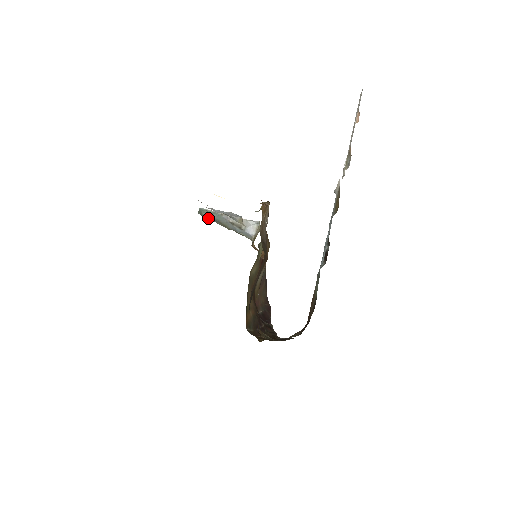
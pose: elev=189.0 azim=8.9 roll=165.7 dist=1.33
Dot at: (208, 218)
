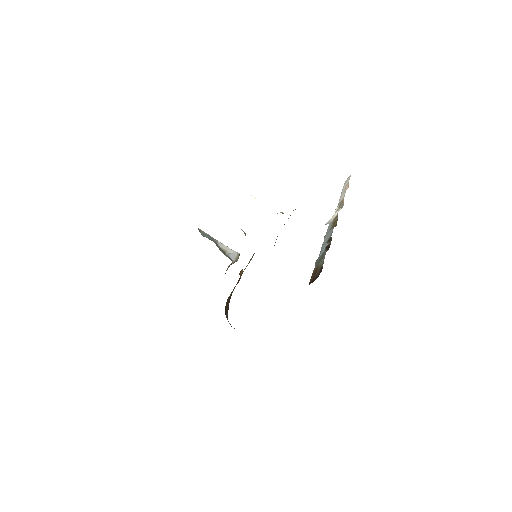
Dot at: (204, 236)
